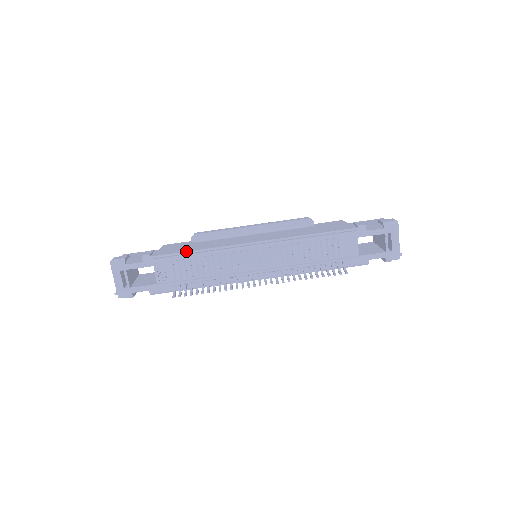
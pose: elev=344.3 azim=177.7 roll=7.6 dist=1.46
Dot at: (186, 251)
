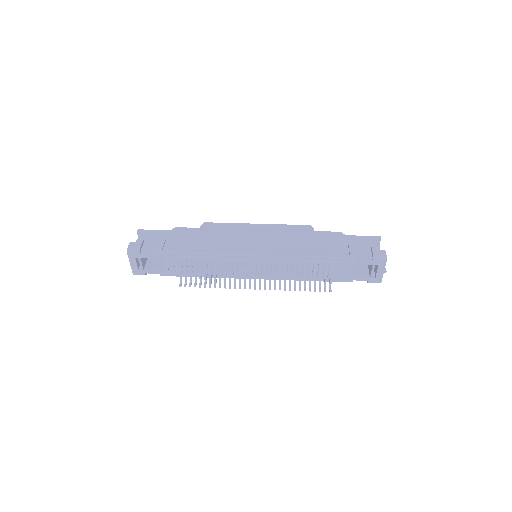
Dot at: (194, 252)
